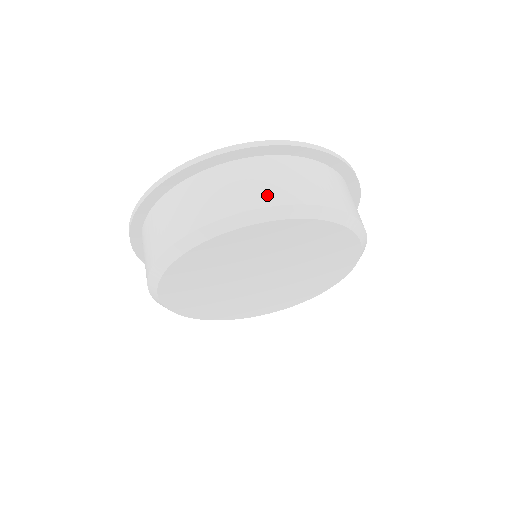
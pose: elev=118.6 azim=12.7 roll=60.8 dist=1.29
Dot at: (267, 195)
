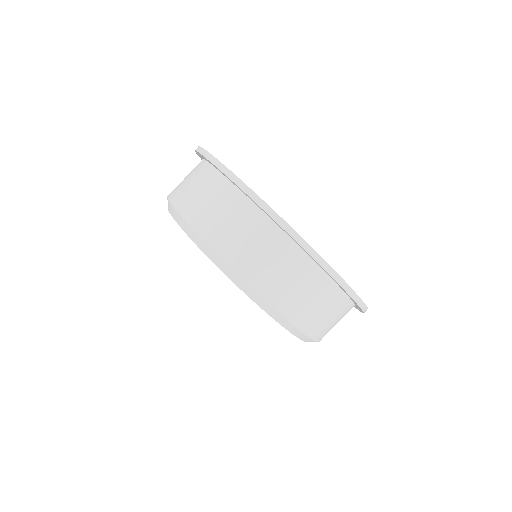
Dot at: (310, 322)
